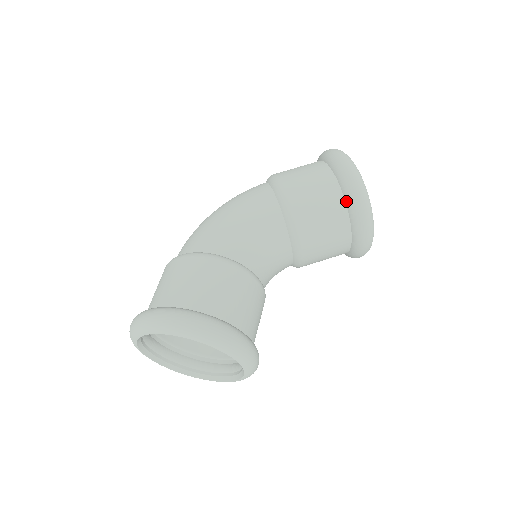
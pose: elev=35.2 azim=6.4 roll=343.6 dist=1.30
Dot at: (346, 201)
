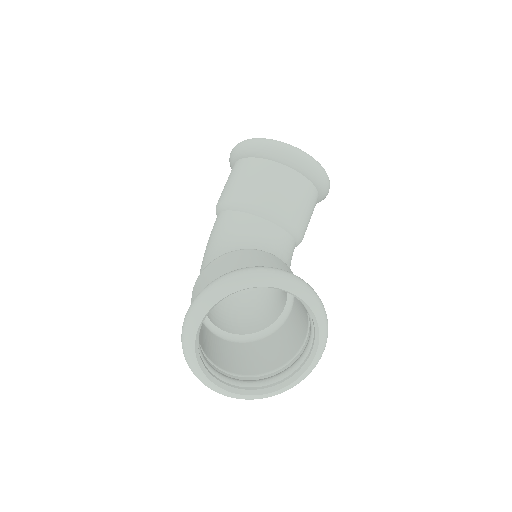
Dot at: (254, 157)
